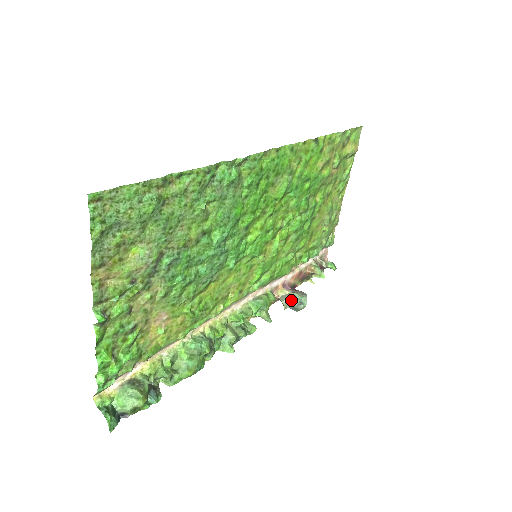
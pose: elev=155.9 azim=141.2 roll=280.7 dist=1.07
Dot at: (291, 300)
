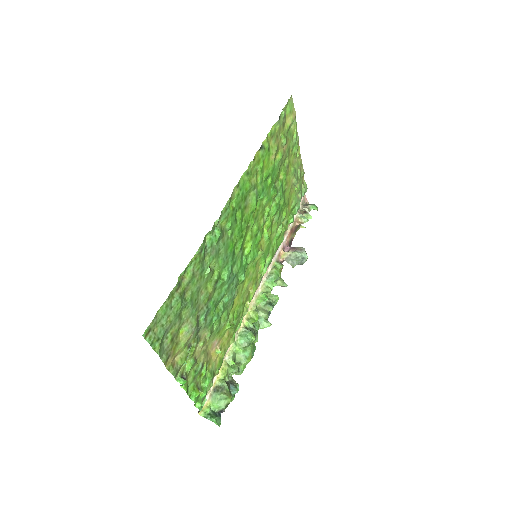
Dot at: (294, 260)
